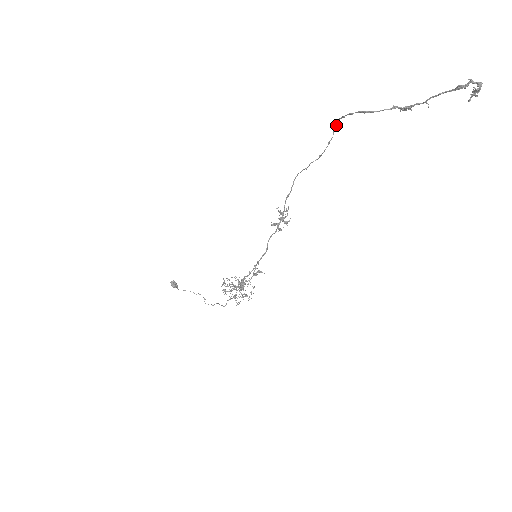
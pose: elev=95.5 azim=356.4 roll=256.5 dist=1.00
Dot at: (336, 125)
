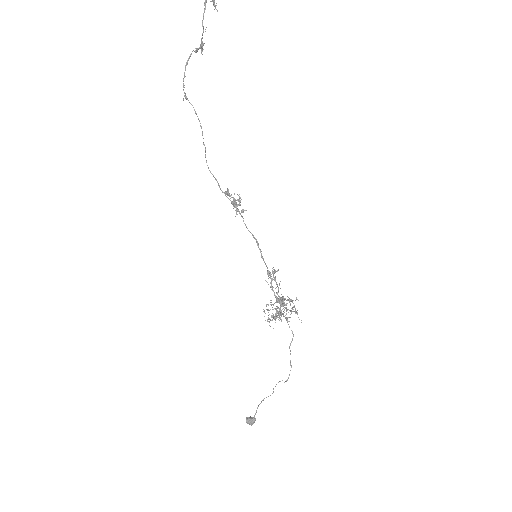
Dot at: (186, 97)
